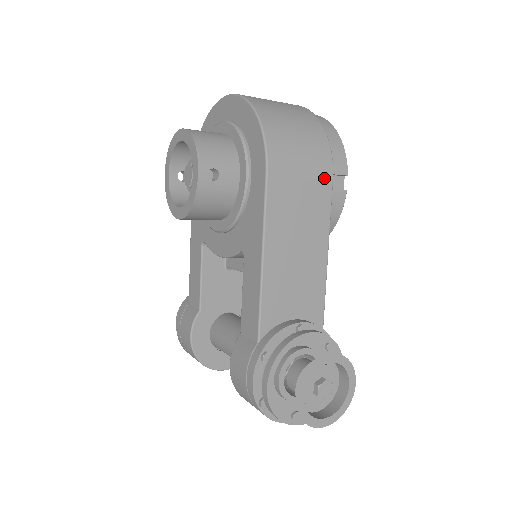
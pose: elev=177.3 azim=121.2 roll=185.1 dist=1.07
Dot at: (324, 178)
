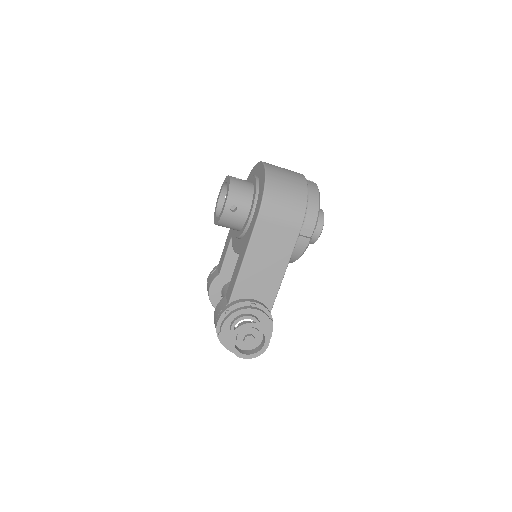
Dot at: (294, 229)
